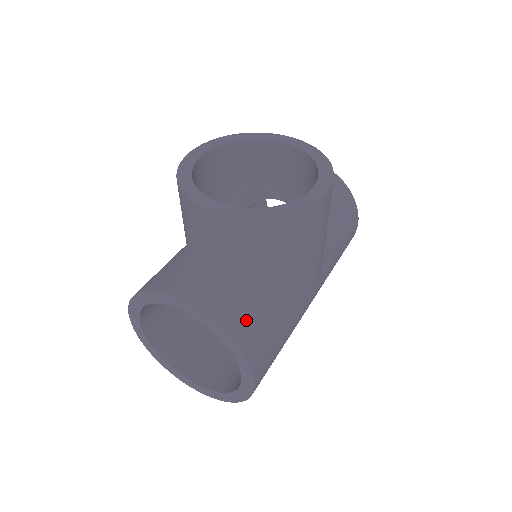
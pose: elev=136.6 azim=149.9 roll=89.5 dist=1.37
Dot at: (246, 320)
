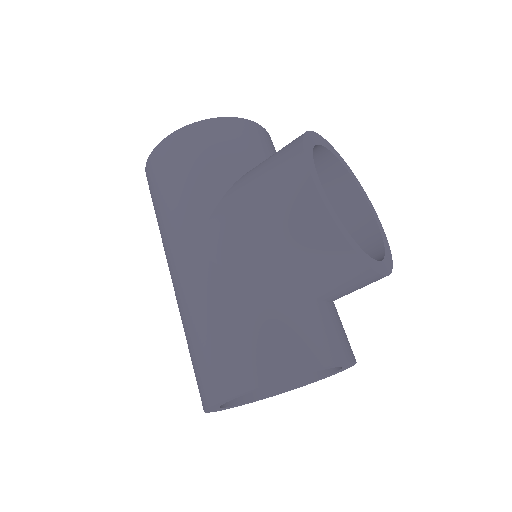
Dot at: occluded
